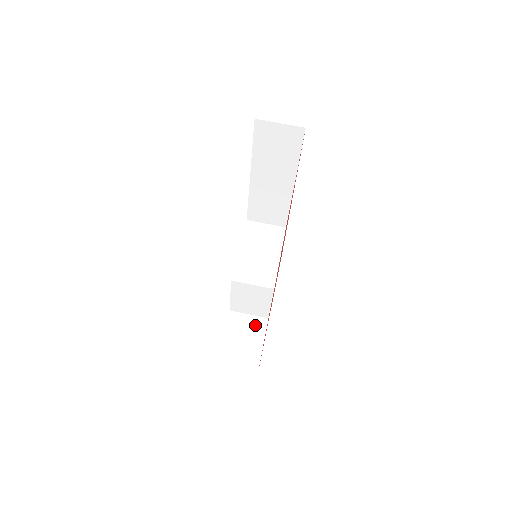
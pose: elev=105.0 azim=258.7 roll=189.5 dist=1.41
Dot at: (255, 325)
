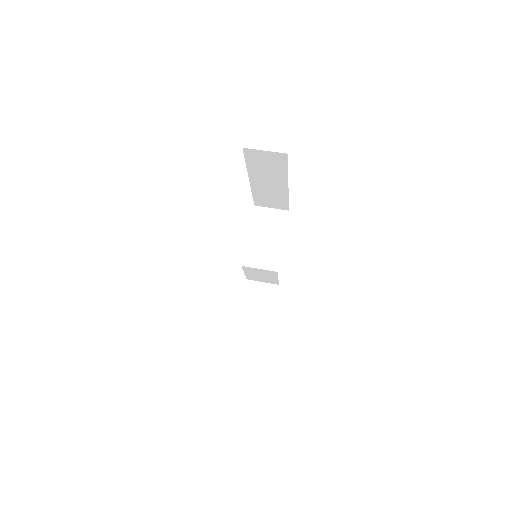
Dot at: (268, 291)
